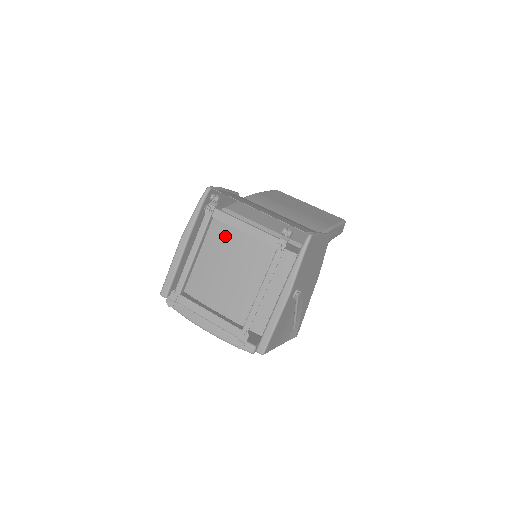
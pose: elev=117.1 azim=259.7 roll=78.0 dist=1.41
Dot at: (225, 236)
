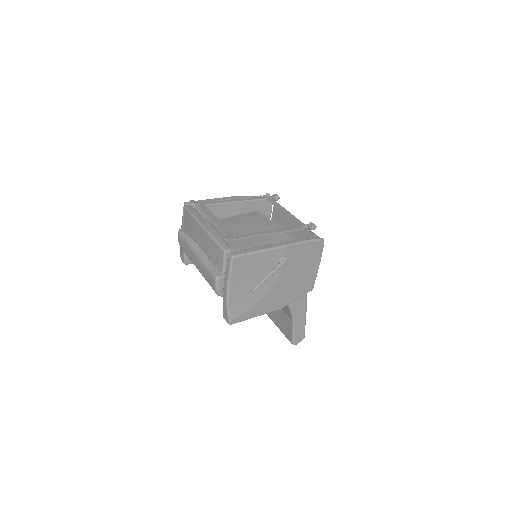
Dot at: (257, 220)
